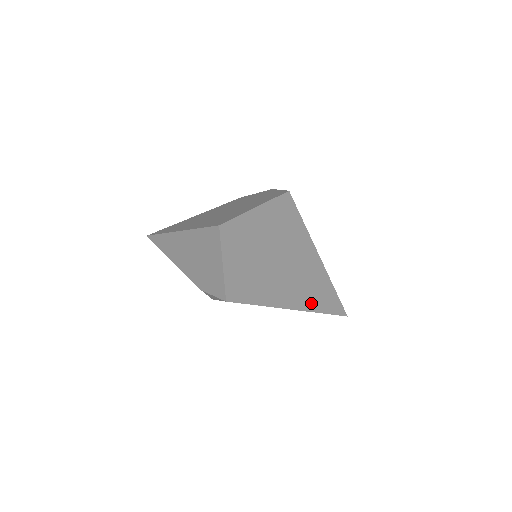
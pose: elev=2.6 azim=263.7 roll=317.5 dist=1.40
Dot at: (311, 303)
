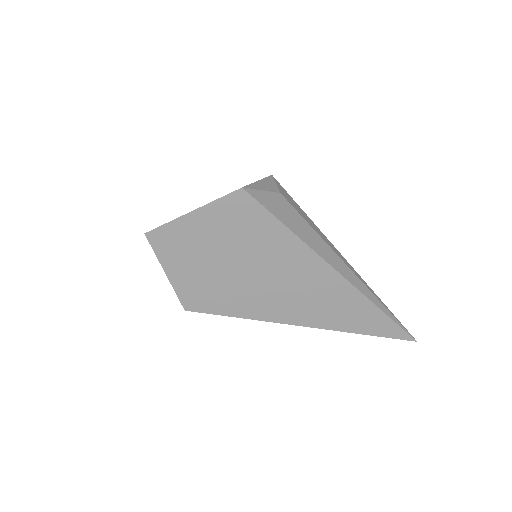
Dot at: (332, 320)
